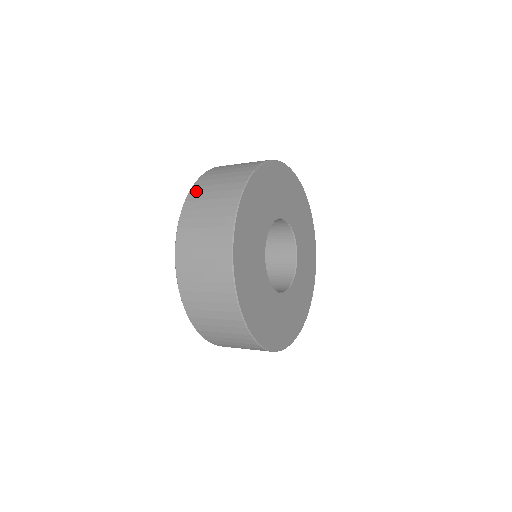
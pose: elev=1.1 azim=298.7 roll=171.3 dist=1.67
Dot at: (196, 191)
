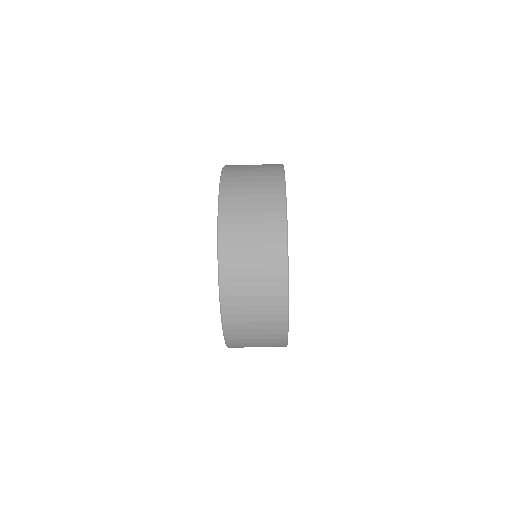
Dot at: occluded
